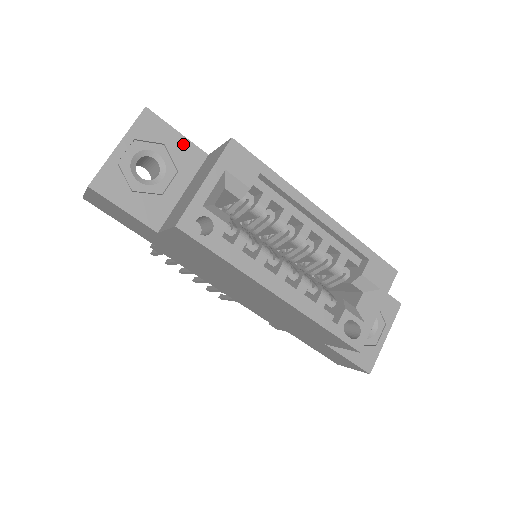
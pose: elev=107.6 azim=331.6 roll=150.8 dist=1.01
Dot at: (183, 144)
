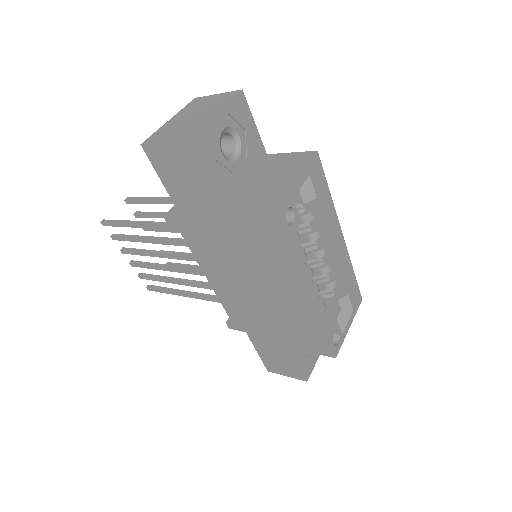
Dot at: (255, 136)
